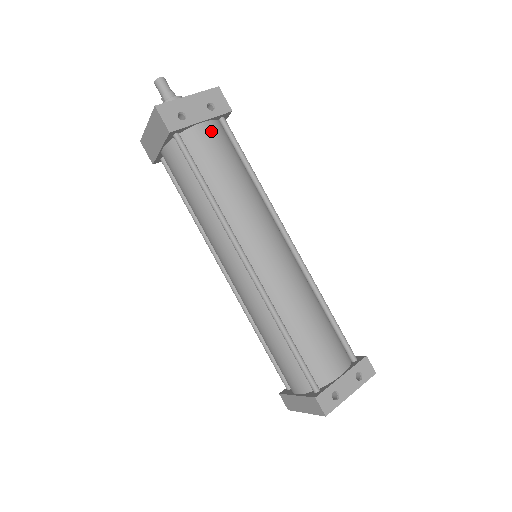
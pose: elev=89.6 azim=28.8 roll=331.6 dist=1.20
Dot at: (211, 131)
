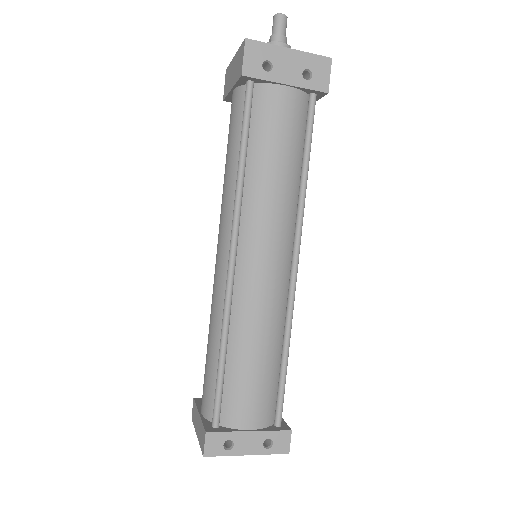
Dot at: (289, 100)
